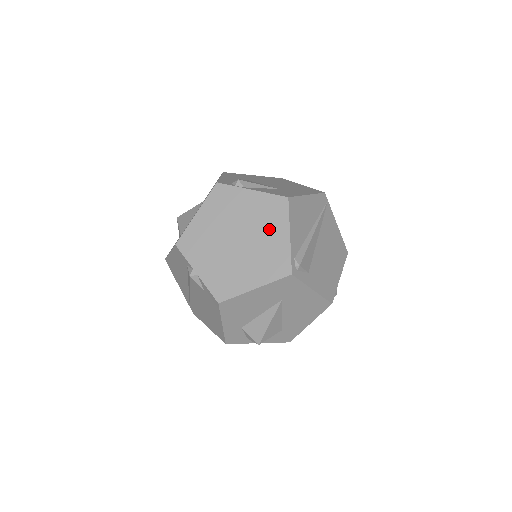
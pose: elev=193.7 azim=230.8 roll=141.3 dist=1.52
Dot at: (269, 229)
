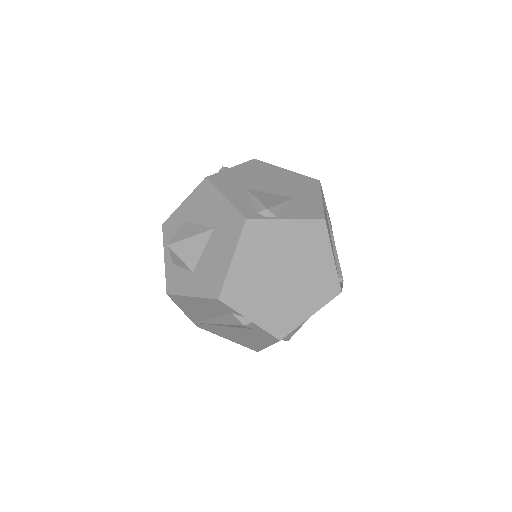
Dot at: (313, 256)
